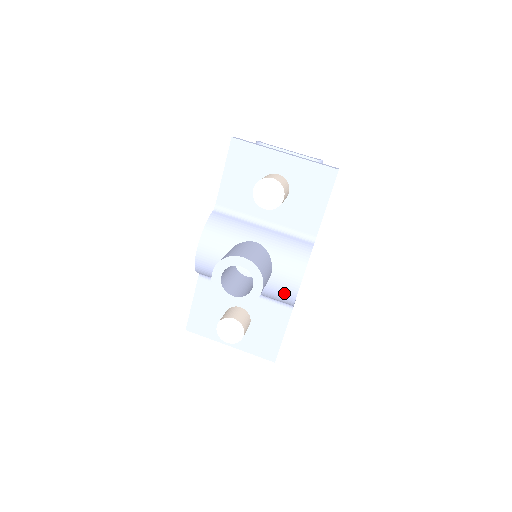
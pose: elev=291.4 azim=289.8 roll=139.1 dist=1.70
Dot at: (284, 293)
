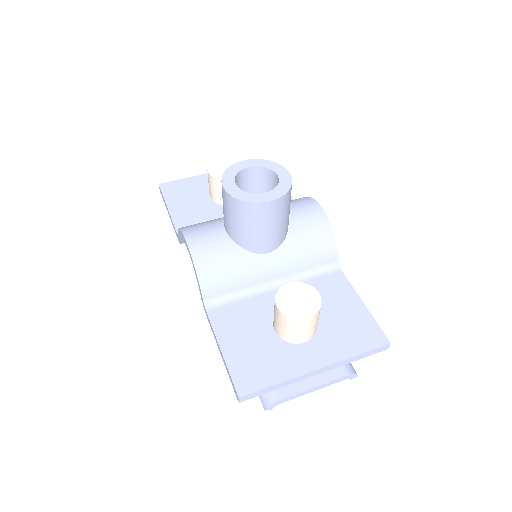
Dot at: (315, 227)
